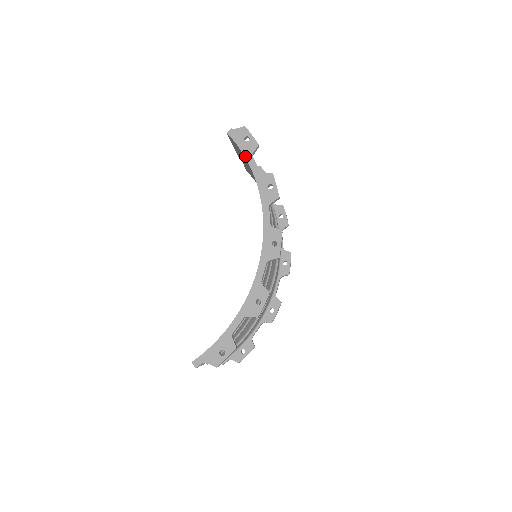
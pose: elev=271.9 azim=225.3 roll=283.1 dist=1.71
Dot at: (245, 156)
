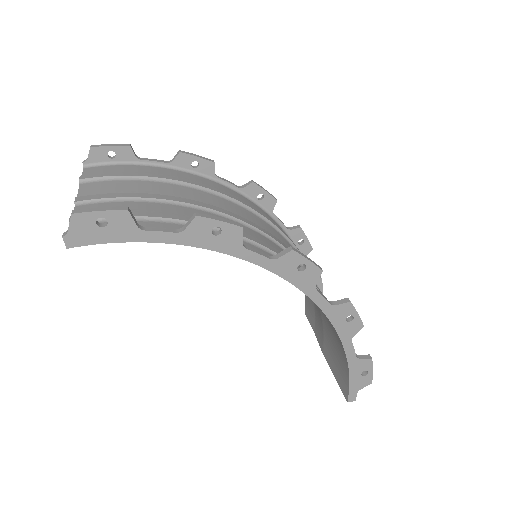
Dot at: (135, 241)
